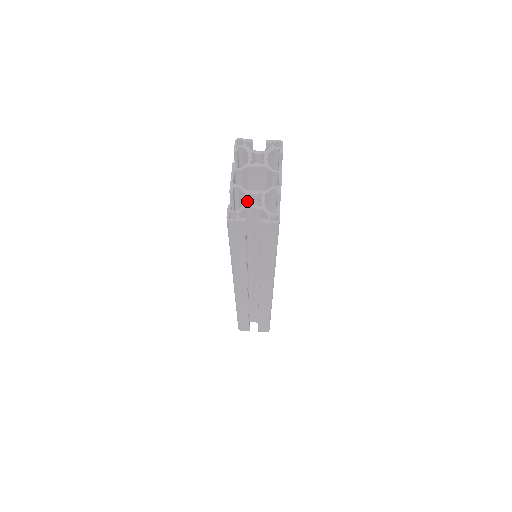
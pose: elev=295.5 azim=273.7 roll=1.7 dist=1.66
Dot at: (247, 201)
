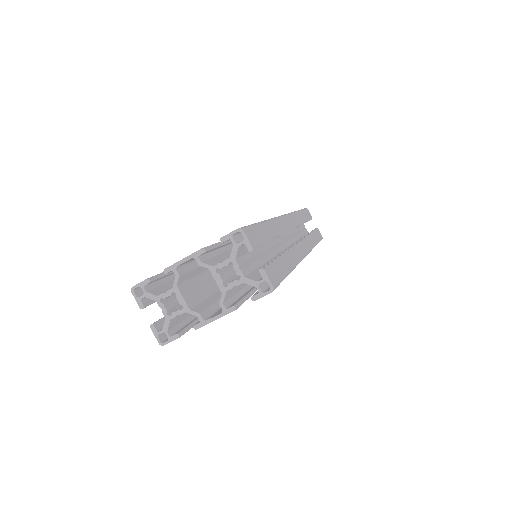
Dot at: (164, 297)
